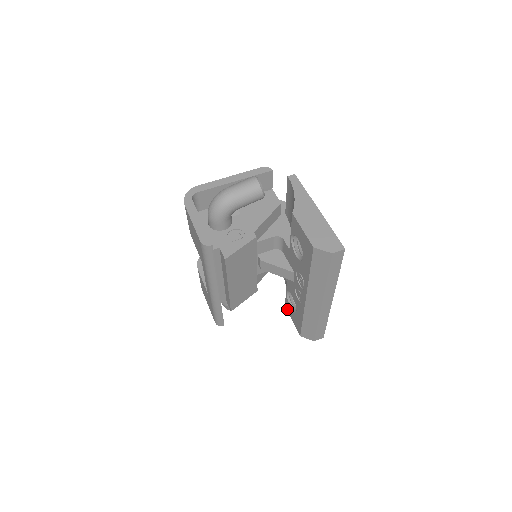
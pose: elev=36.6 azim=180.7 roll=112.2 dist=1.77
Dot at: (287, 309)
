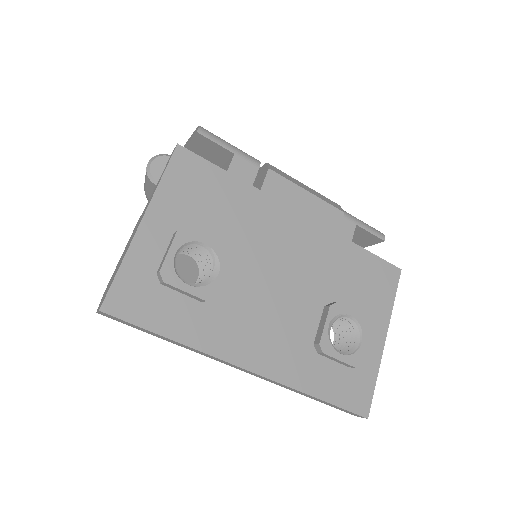
Dot at: occluded
